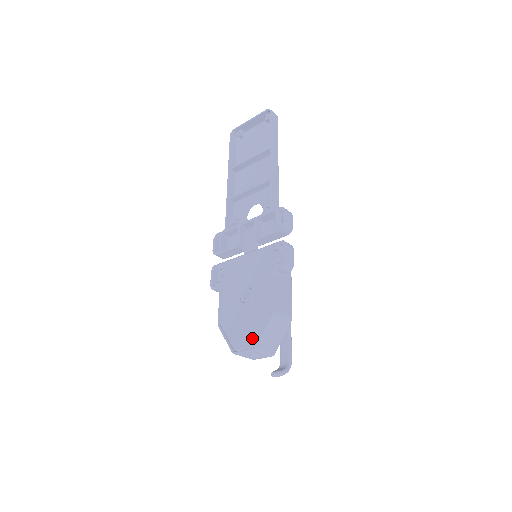
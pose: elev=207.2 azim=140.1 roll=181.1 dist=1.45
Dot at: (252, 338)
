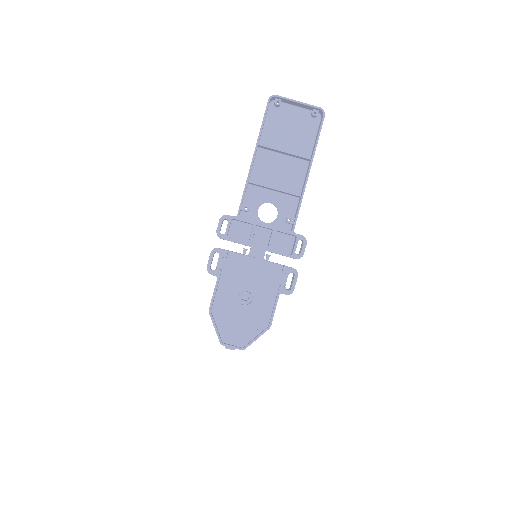
Dot at: (243, 340)
